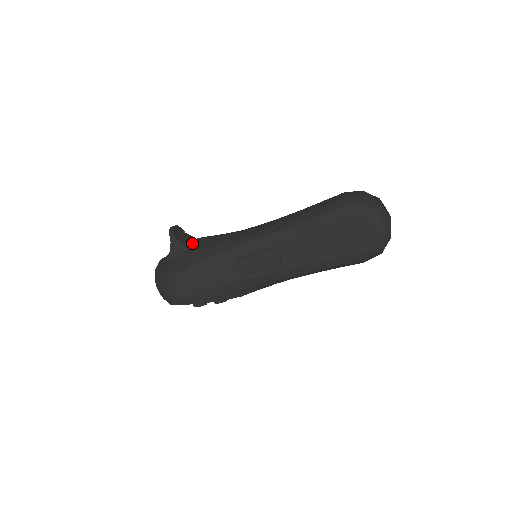
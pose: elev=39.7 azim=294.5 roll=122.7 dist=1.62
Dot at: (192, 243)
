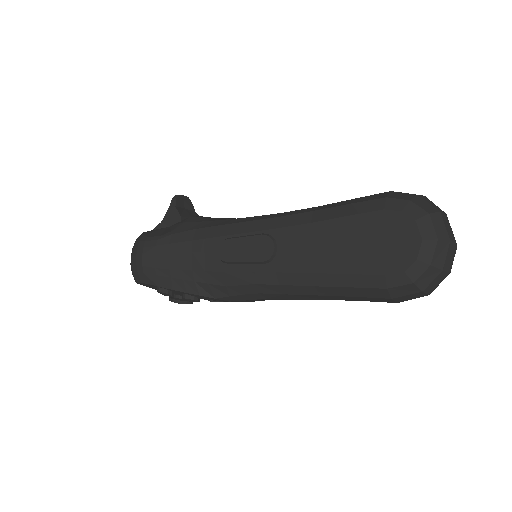
Dot at: occluded
